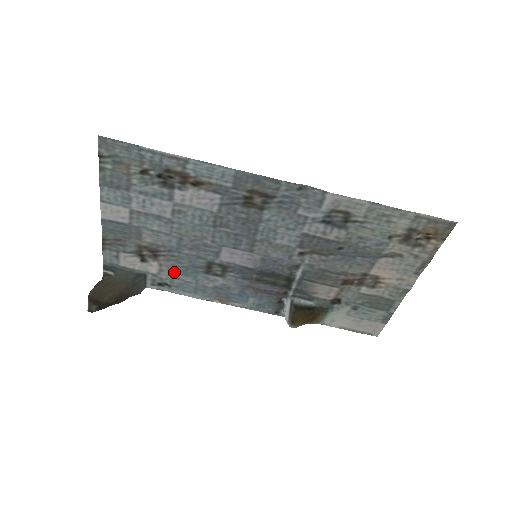
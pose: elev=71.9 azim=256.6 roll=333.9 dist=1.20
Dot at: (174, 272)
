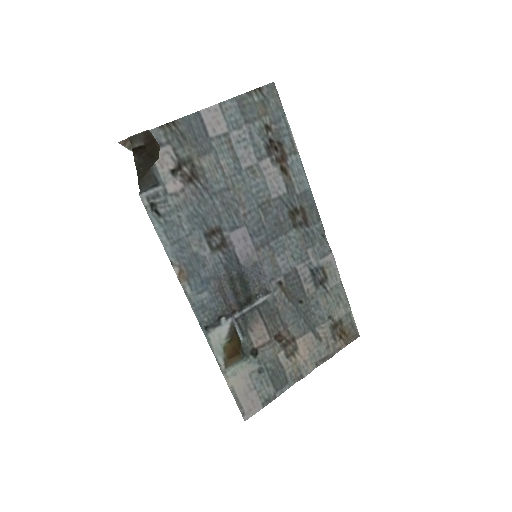
Dot at: (184, 207)
